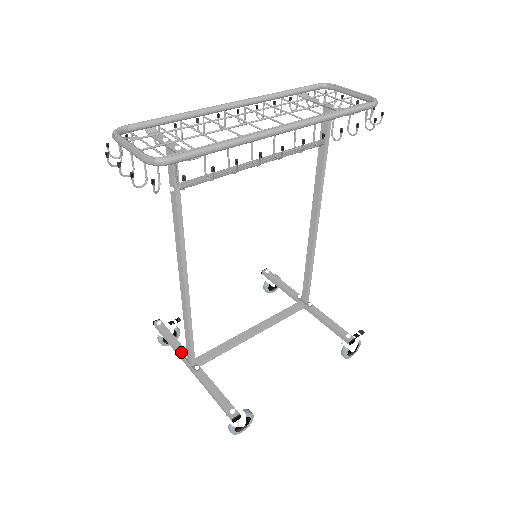
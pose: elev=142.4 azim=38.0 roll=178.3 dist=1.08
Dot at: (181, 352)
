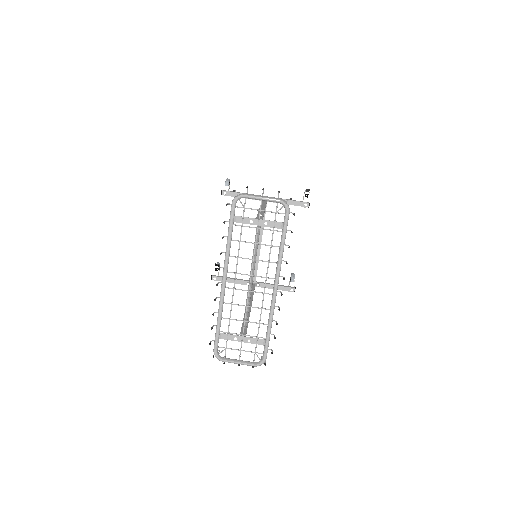
Dot at: (242, 283)
